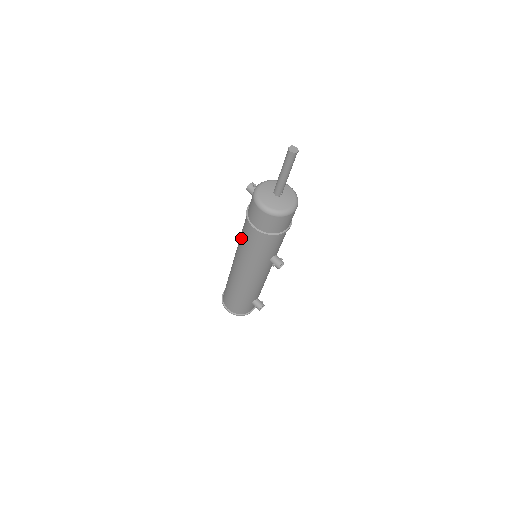
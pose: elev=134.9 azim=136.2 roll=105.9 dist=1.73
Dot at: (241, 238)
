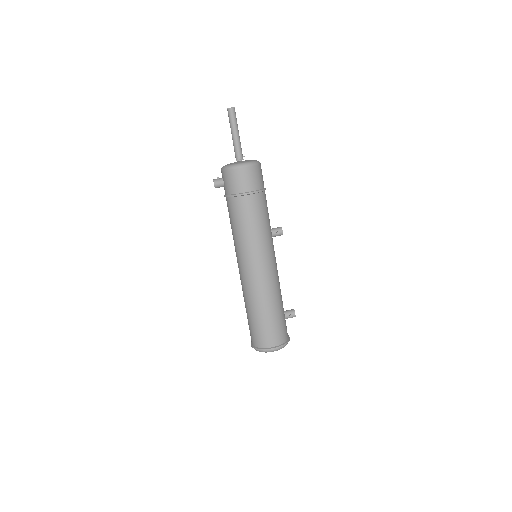
Dot at: (241, 229)
